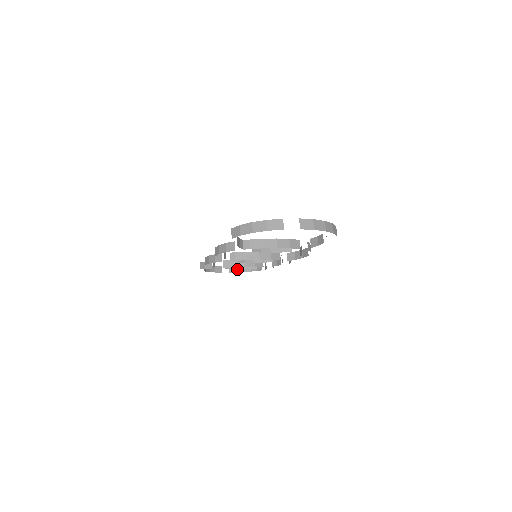
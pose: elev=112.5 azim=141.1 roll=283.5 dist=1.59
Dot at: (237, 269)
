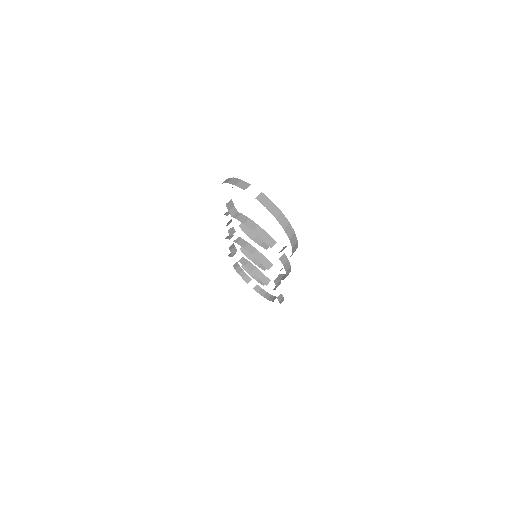
Dot at: (261, 291)
